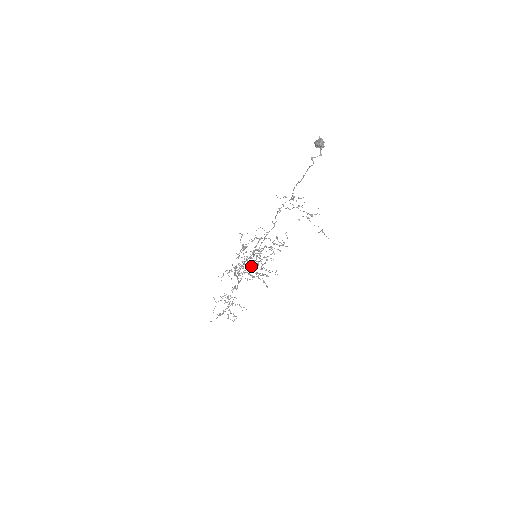
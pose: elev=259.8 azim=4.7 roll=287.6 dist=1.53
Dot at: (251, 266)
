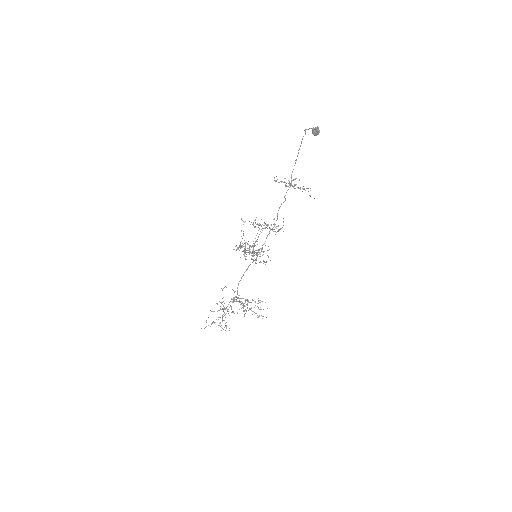
Dot at: (246, 250)
